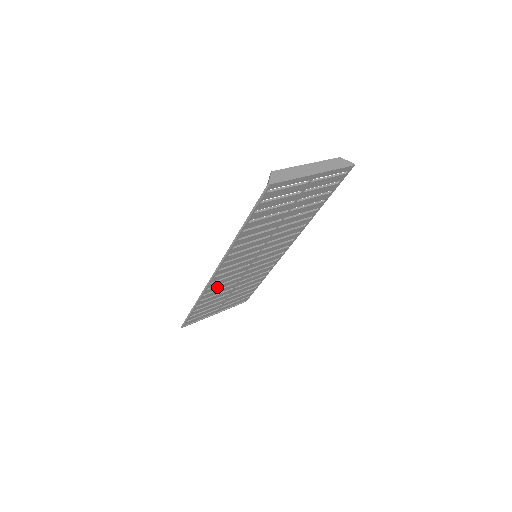
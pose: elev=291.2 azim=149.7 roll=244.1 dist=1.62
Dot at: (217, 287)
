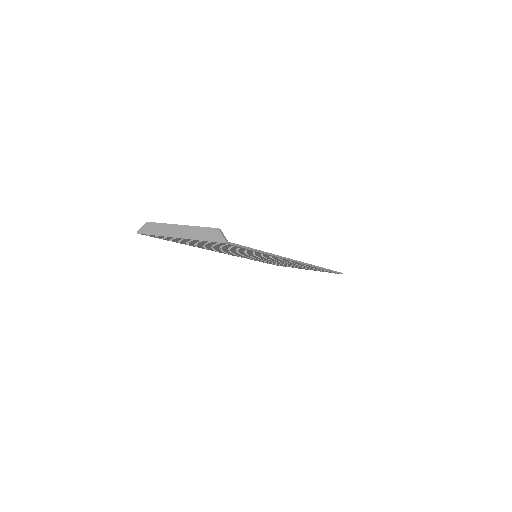
Dot at: occluded
